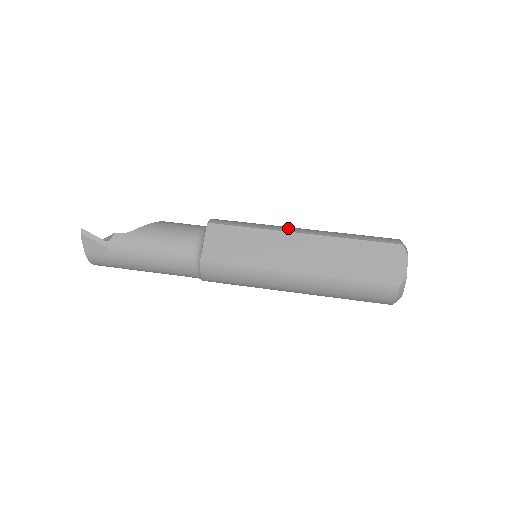
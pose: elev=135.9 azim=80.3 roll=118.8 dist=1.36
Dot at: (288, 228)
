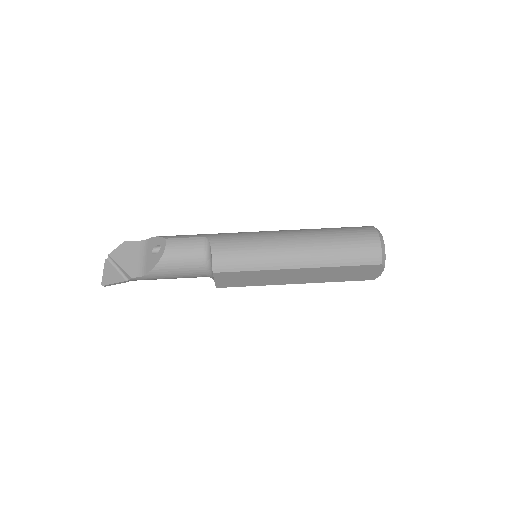
Dot at: (284, 263)
